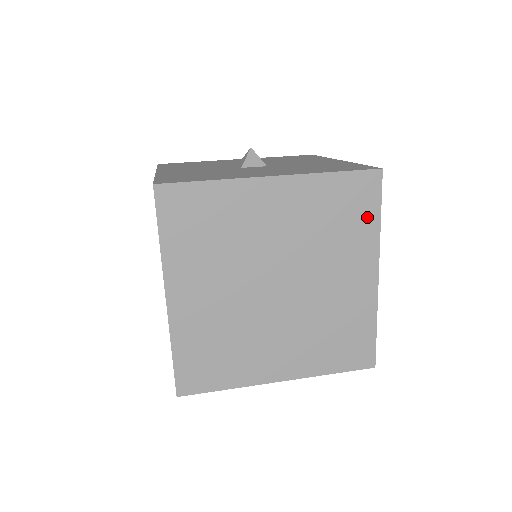
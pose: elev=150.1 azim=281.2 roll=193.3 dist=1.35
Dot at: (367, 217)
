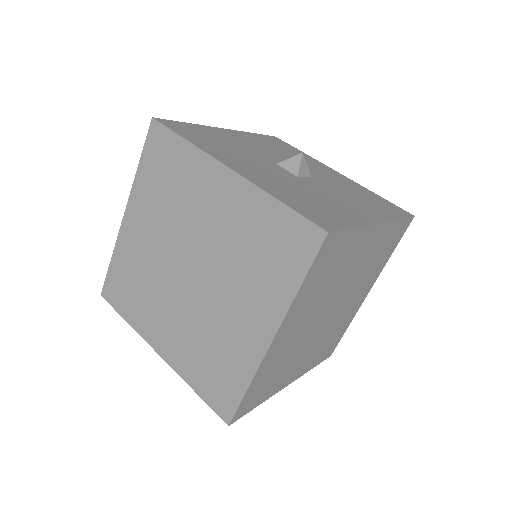
Dot at: (289, 272)
